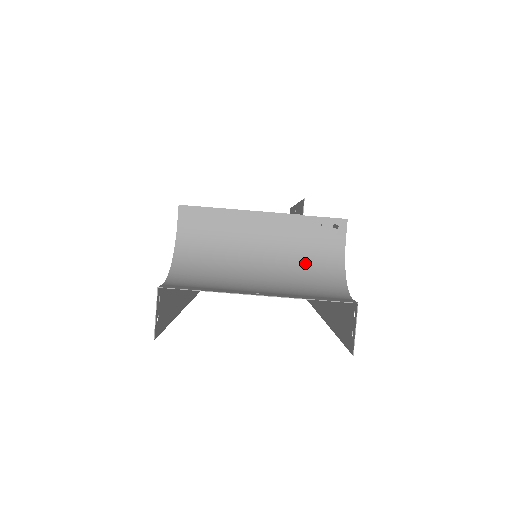
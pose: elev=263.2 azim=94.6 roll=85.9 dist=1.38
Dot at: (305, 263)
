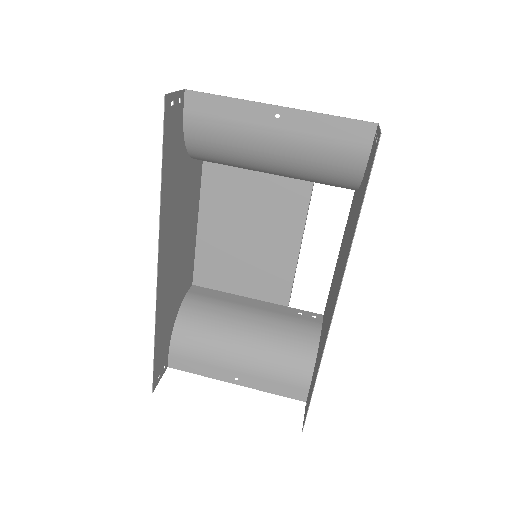
Dot at: (318, 180)
